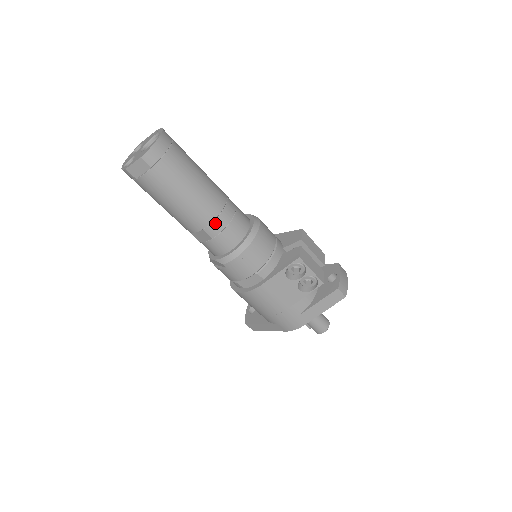
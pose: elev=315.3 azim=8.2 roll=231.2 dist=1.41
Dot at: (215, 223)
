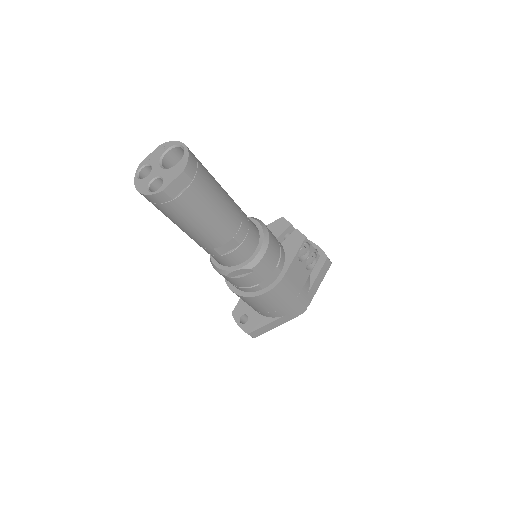
Dot at: (242, 227)
